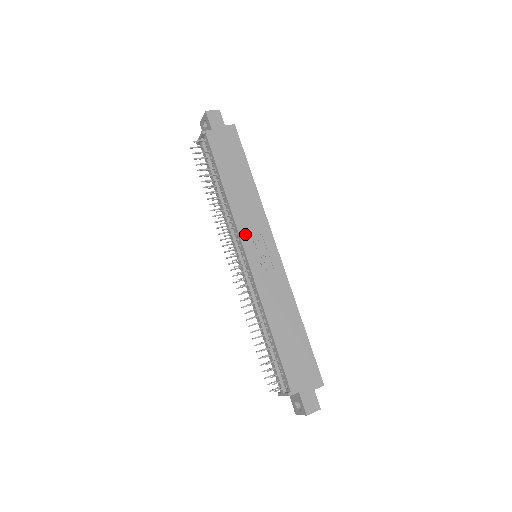
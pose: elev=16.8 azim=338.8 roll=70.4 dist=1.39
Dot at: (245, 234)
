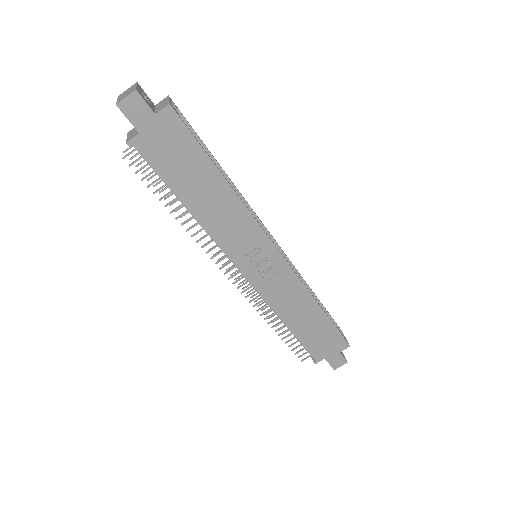
Dot at: (235, 252)
